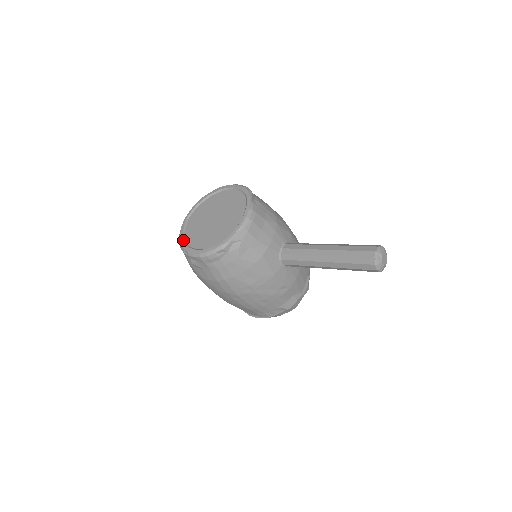
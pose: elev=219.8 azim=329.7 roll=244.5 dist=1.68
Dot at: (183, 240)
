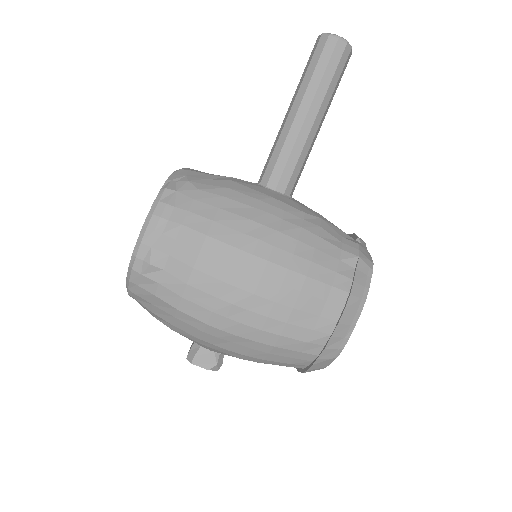
Dot at: occluded
